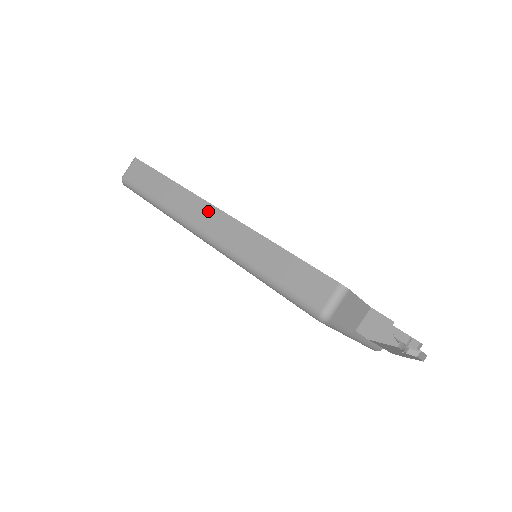
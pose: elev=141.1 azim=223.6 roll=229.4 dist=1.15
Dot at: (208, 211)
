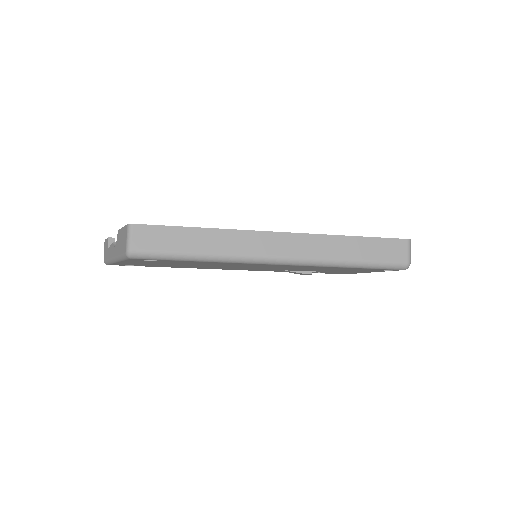
Dot at: (270, 238)
